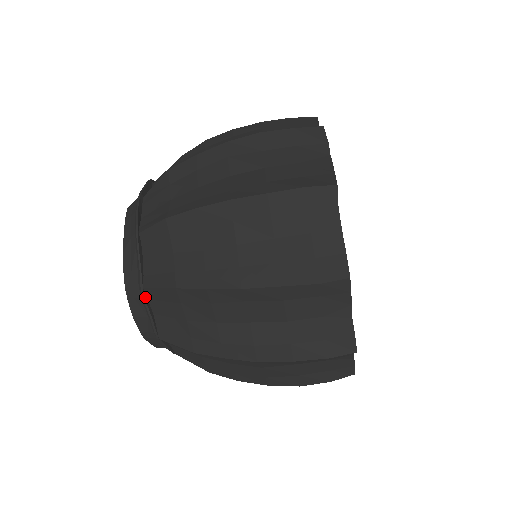
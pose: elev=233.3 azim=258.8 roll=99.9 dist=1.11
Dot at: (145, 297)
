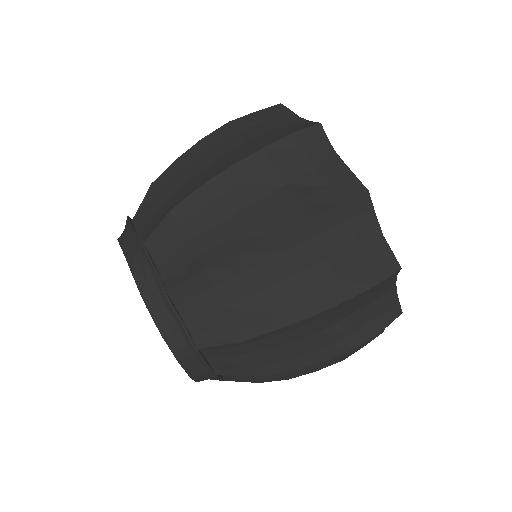
Dot at: (171, 302)
